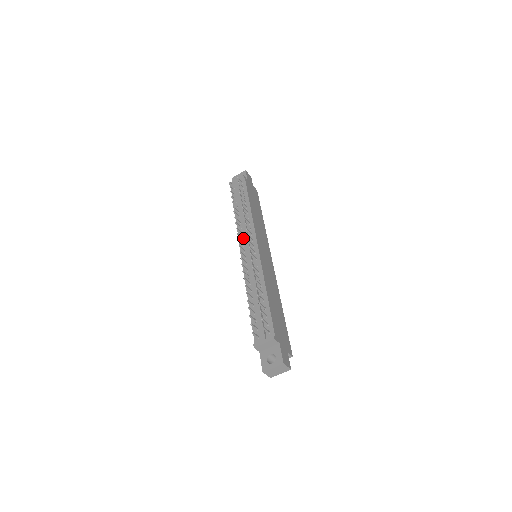
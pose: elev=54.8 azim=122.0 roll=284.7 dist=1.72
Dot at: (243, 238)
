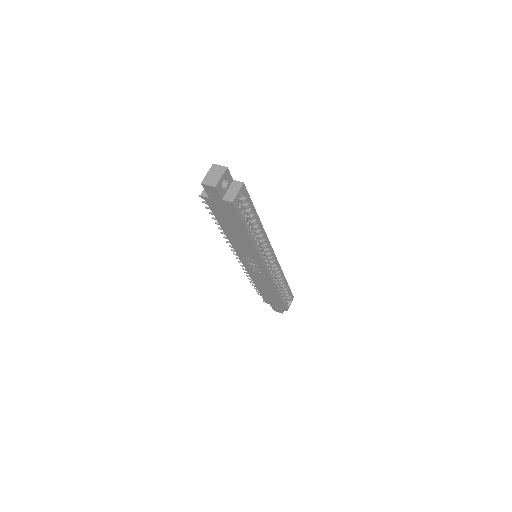
Dot at: occluded
